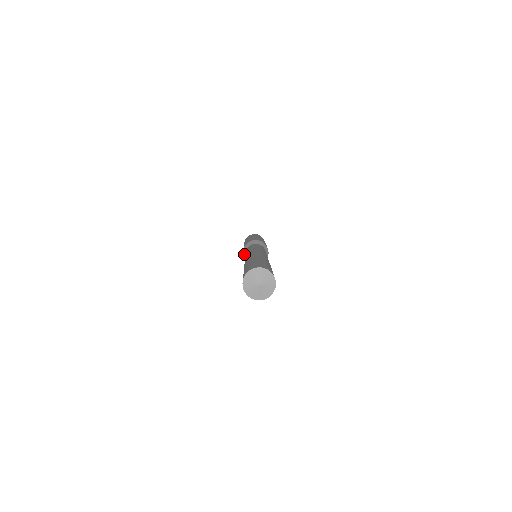
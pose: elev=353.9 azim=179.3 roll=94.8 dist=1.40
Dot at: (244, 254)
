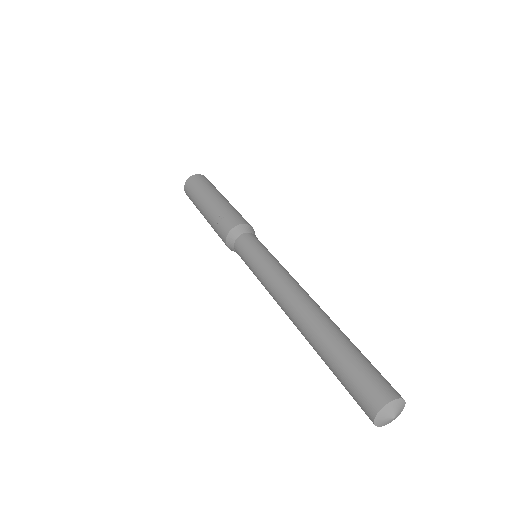
Dot at: (234, 235)
